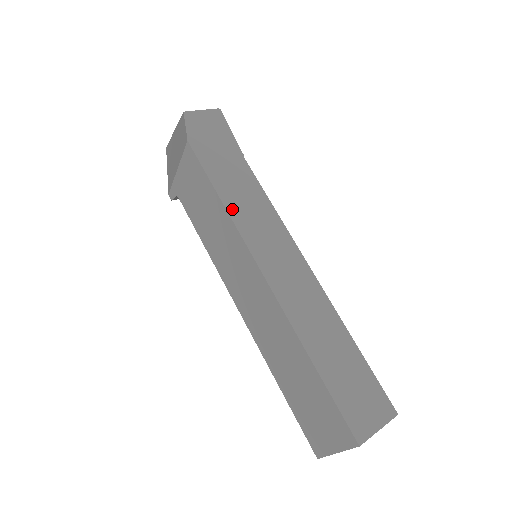
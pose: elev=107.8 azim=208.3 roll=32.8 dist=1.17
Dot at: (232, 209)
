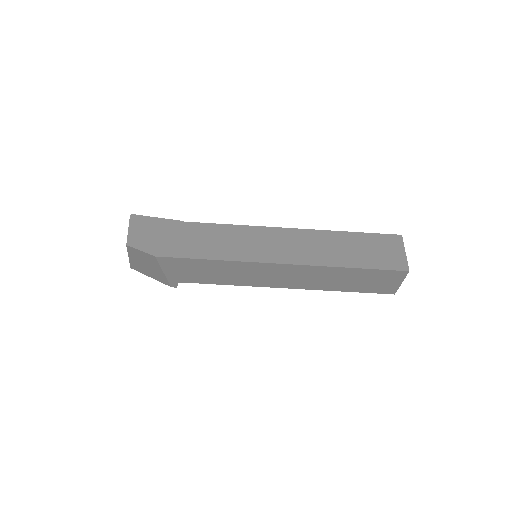
Dot at: (224, 256)
